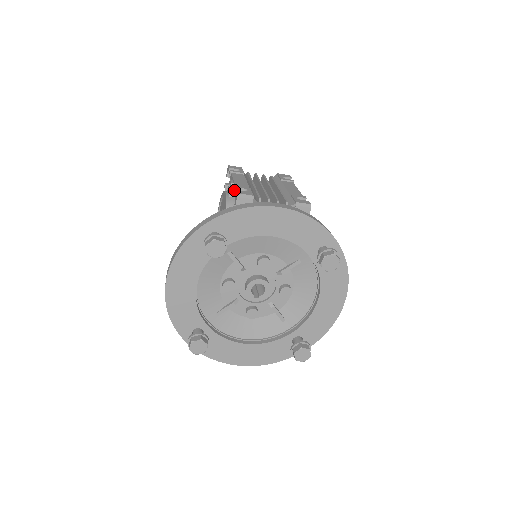
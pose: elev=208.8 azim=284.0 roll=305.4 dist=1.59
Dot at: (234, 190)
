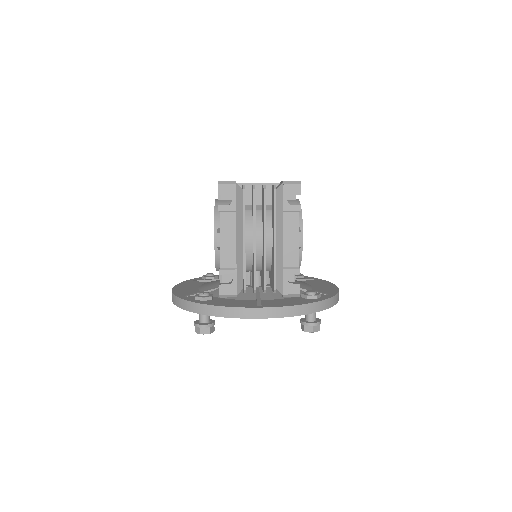
Dot at: (219, 273)
